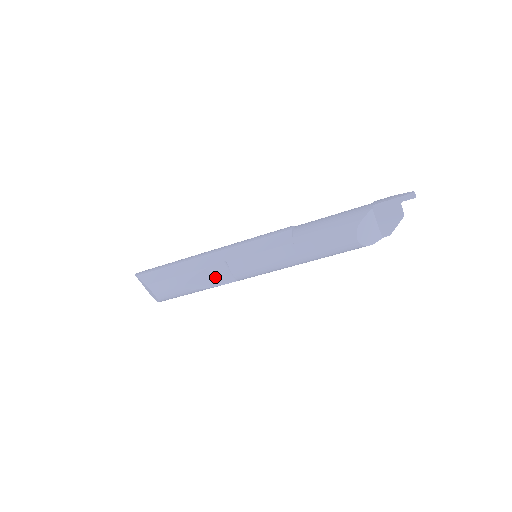
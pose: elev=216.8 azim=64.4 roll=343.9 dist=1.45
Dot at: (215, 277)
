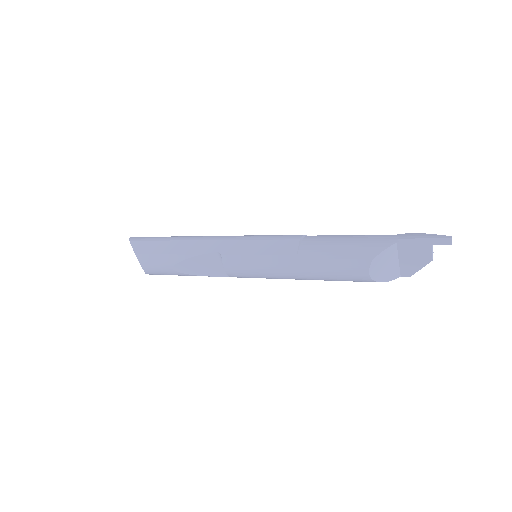
Dot at: (207, 267)
